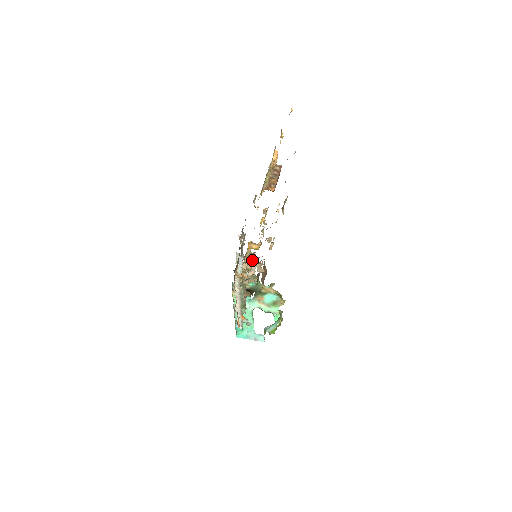
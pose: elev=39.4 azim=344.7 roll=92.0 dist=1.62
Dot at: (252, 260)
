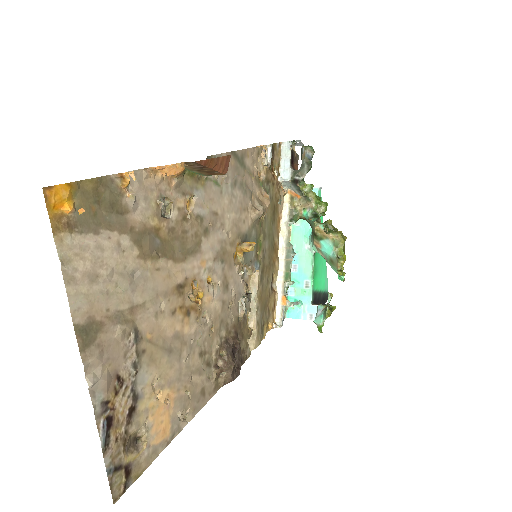
Dot at: (303, 161)
